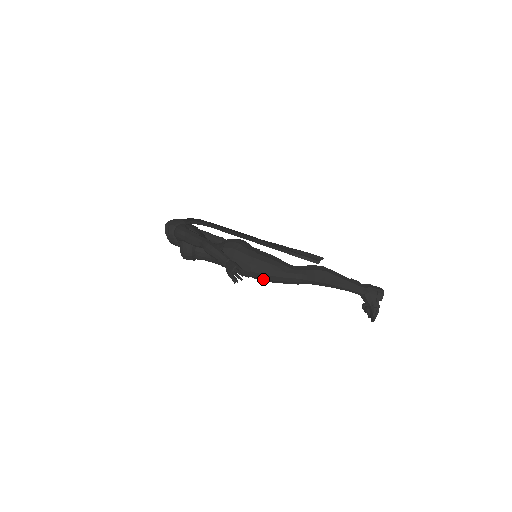
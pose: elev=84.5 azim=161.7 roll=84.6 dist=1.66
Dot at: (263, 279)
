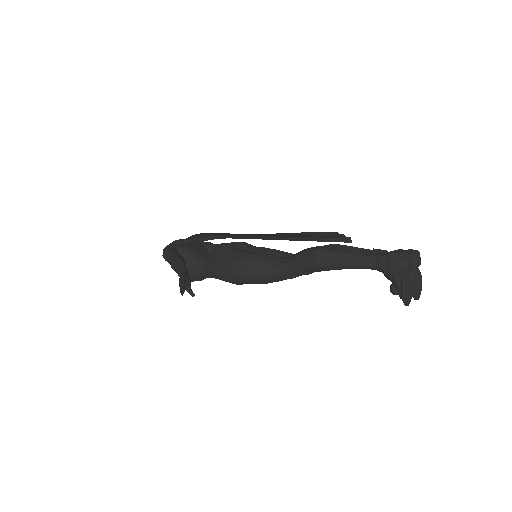
Dot at: (253, 282)
